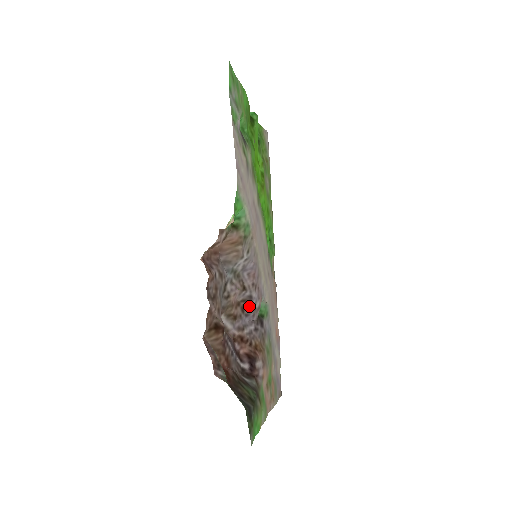
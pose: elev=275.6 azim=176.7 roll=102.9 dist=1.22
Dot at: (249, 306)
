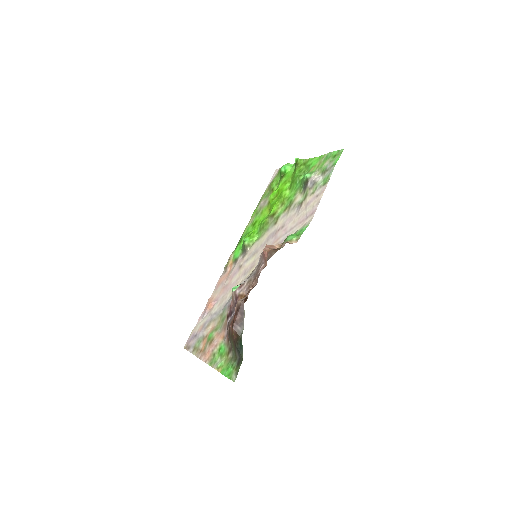
Dot at: occluded
